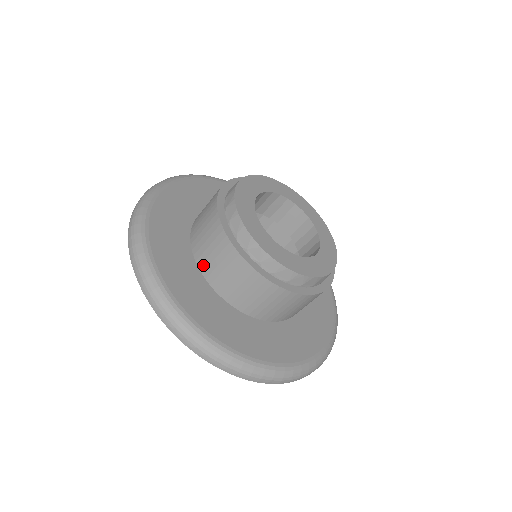
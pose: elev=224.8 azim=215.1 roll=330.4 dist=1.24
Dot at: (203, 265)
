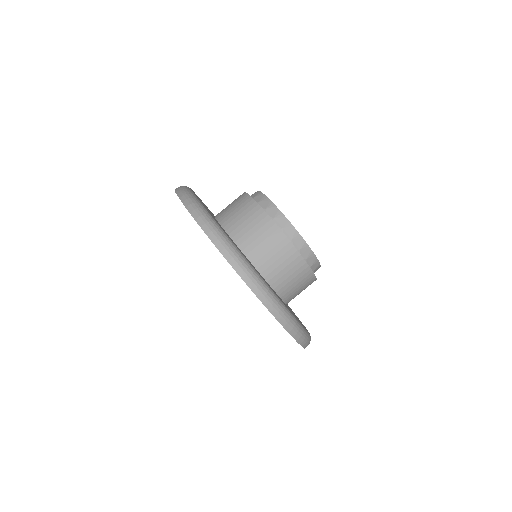
Dot at: (251, 253)
